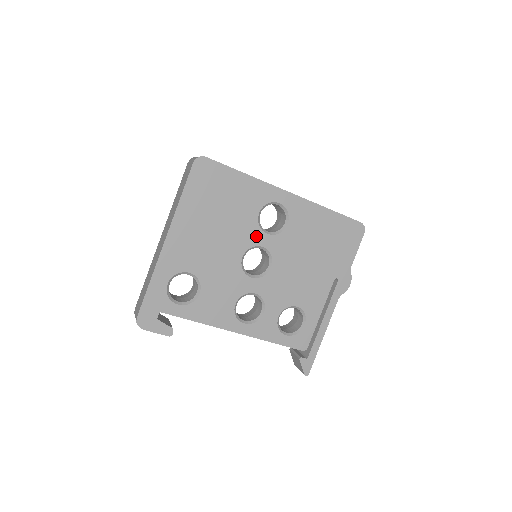
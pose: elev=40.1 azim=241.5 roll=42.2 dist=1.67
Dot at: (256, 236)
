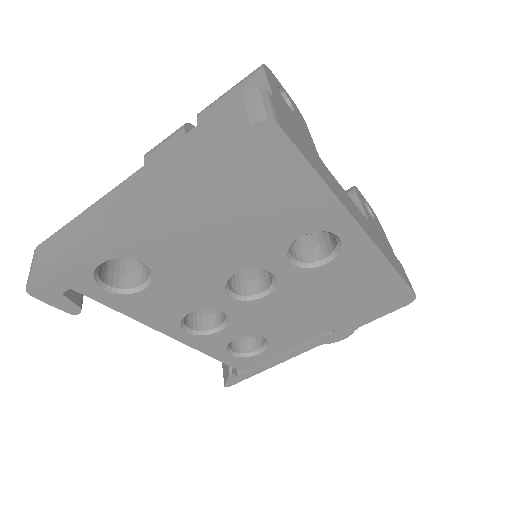
Dot at: (273, 259)
